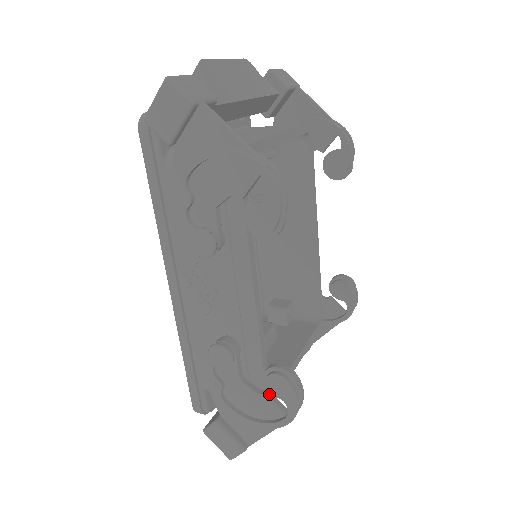
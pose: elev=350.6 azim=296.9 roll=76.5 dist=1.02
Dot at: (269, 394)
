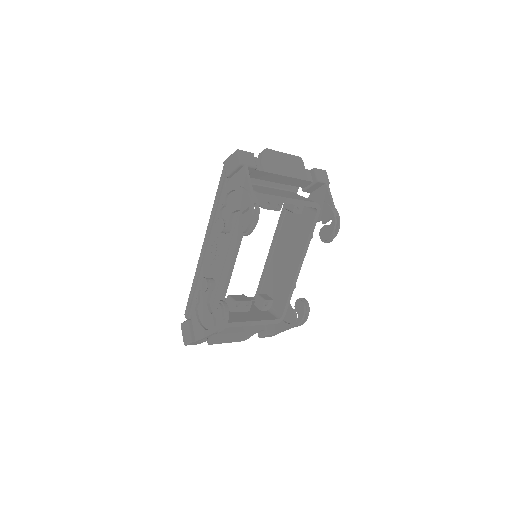
Dot at: occluded
